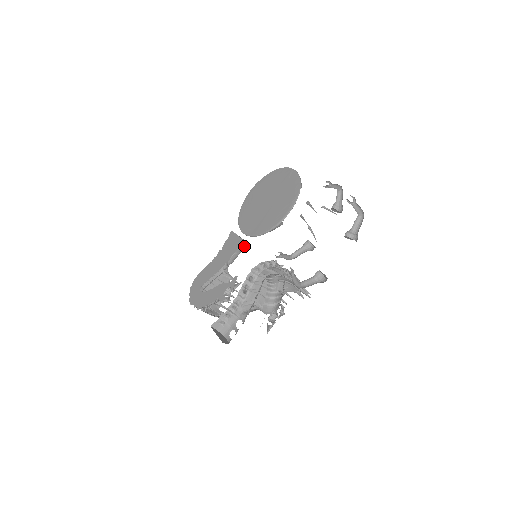
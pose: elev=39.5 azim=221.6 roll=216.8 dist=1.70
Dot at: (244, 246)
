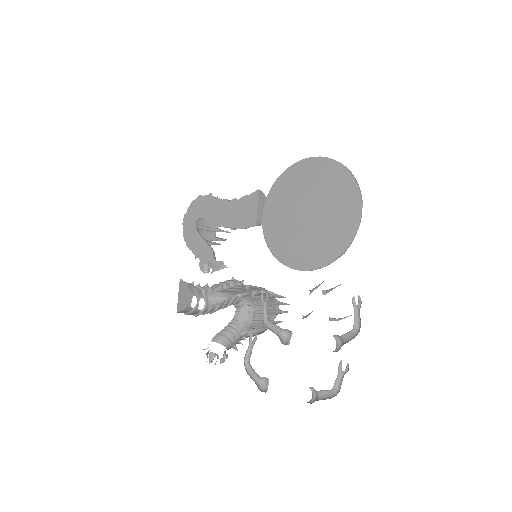
Dot at: occluded
